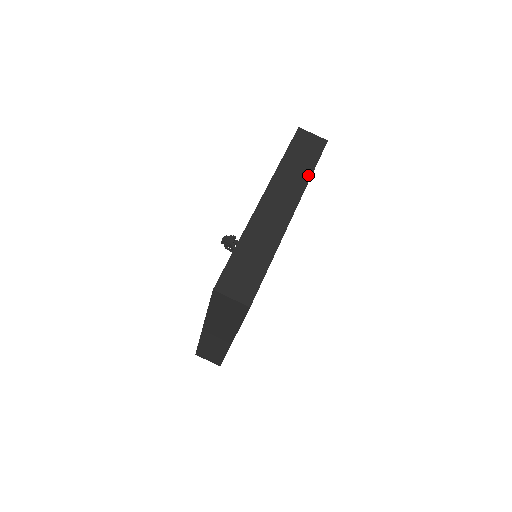
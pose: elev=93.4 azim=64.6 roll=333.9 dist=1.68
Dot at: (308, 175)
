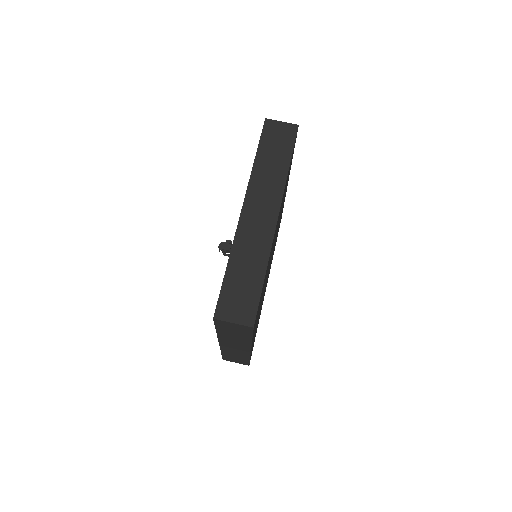
Dot at: (285, 170)
